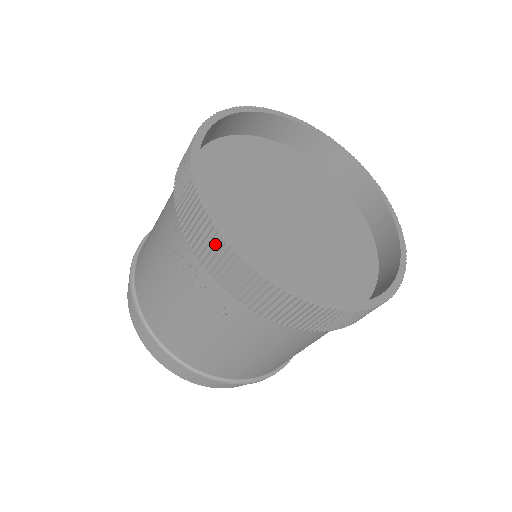
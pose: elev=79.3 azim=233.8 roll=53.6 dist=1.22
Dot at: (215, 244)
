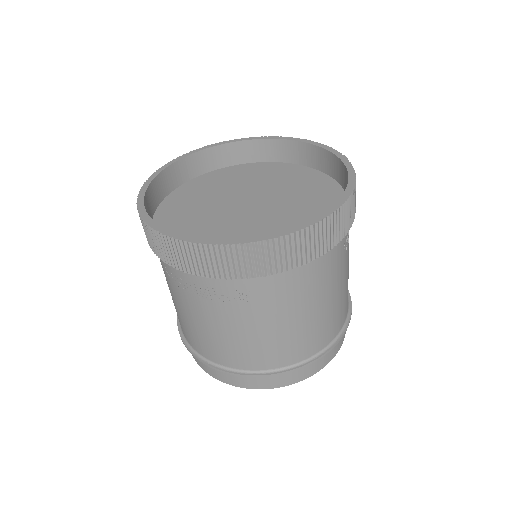
Dot at: (194, 252)
